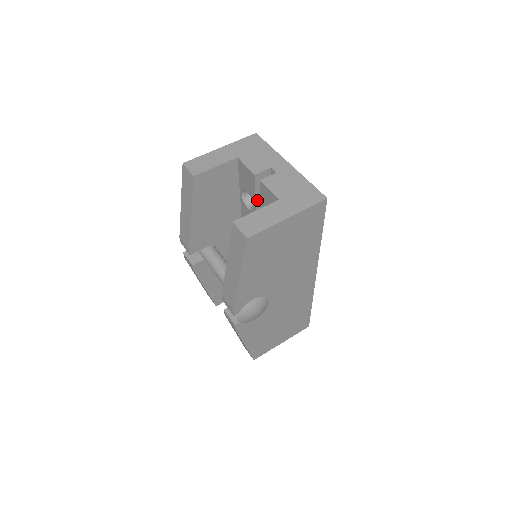
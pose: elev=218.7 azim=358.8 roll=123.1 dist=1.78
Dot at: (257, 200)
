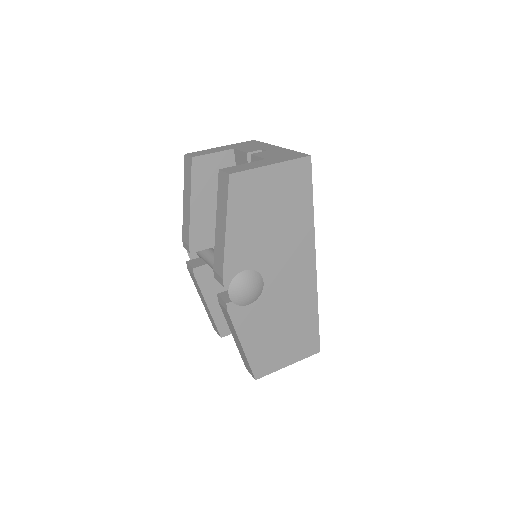
Dot at: occluded
